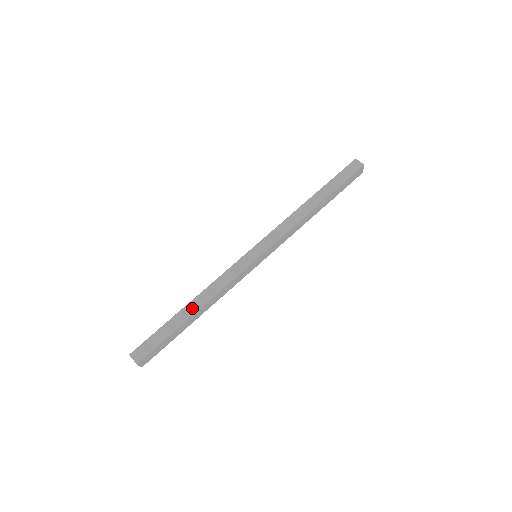
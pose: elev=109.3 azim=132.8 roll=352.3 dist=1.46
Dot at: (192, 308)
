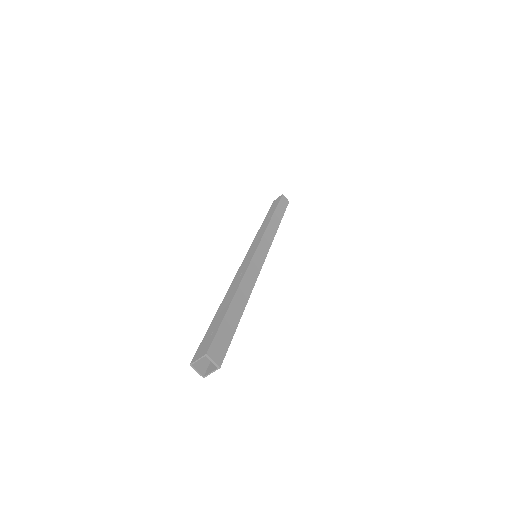
Dot at: (241, 299)
